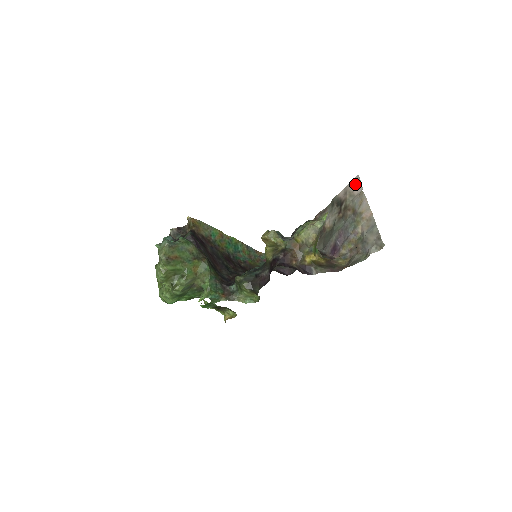
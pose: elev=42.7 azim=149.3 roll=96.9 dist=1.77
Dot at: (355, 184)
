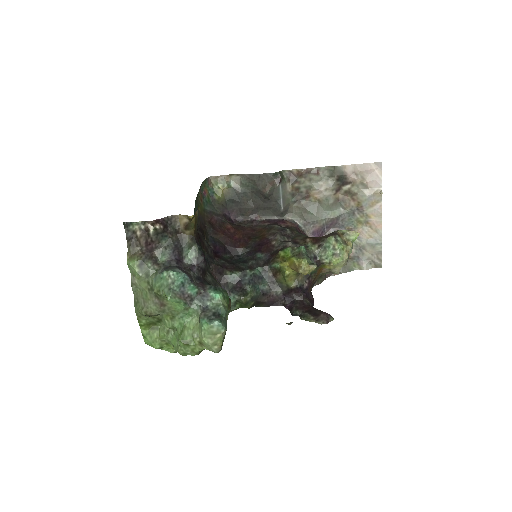
Dot at: (373, 172)
